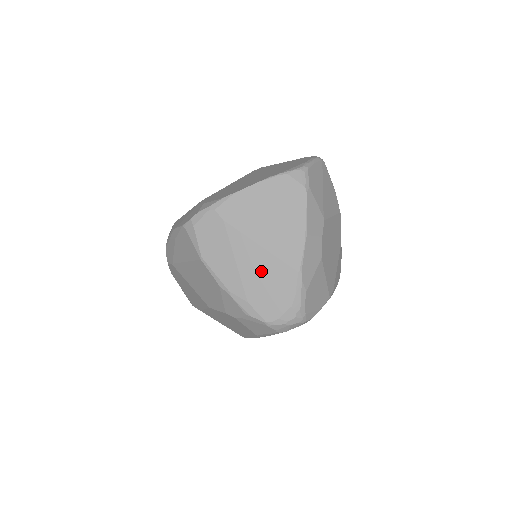
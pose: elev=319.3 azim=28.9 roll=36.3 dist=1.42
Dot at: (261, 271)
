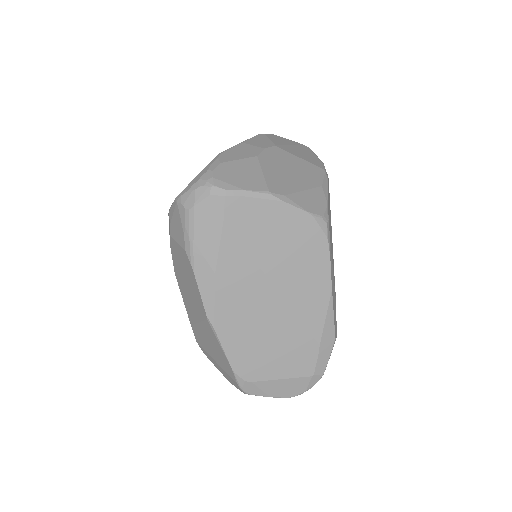
Dot at: occluded
